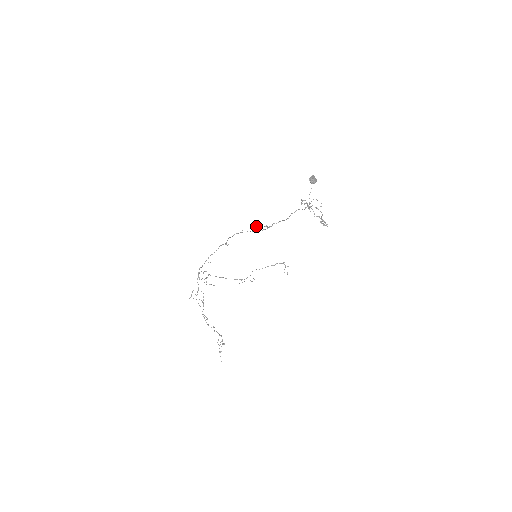
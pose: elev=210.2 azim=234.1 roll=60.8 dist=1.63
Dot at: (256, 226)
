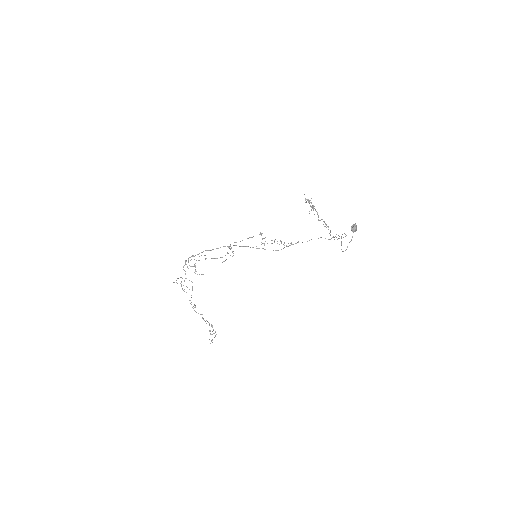
Dot at: occluded
